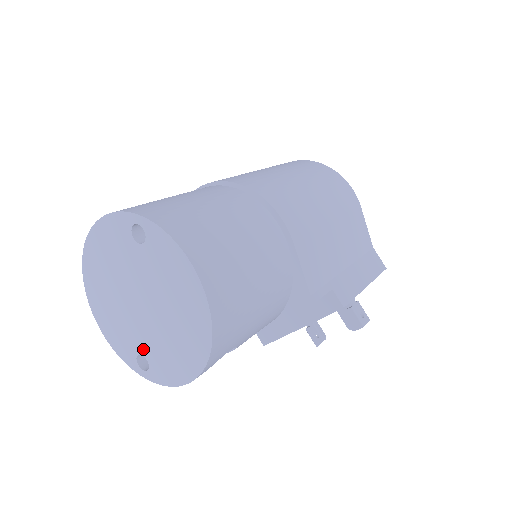
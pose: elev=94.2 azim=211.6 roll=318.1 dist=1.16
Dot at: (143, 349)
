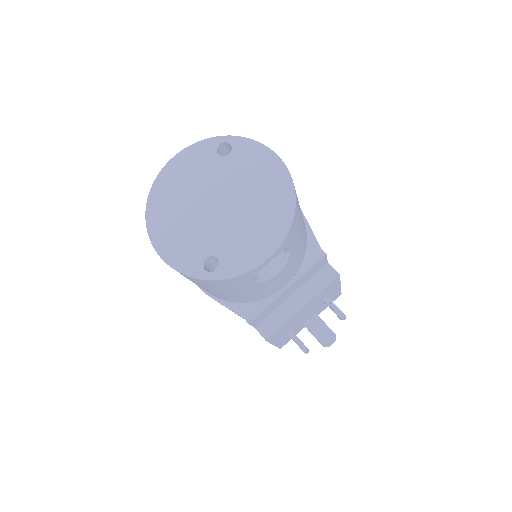
Dot at: (214, 249)
